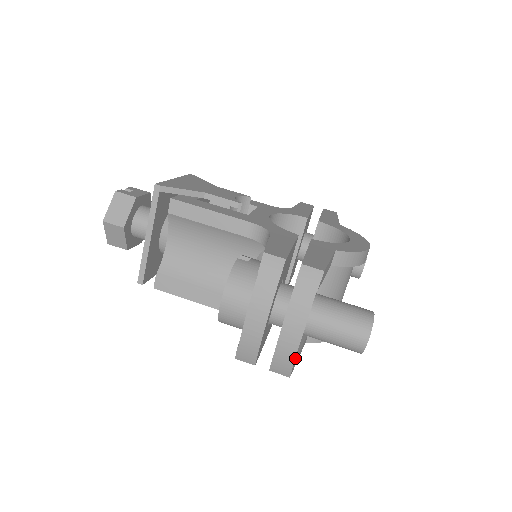
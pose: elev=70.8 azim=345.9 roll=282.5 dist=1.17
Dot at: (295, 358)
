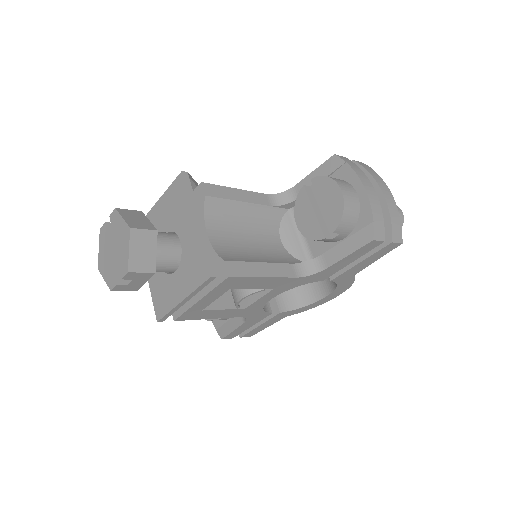
Dot at: occluded
